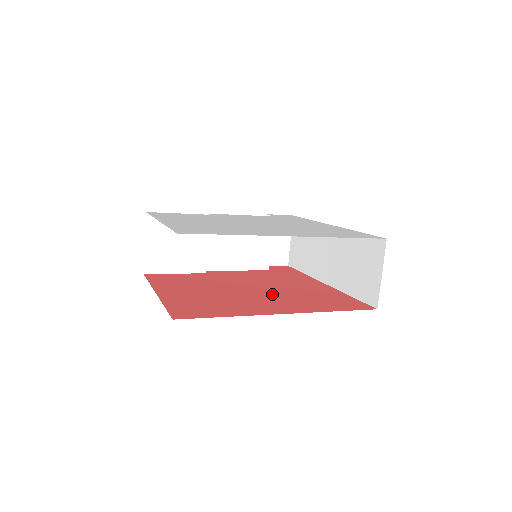
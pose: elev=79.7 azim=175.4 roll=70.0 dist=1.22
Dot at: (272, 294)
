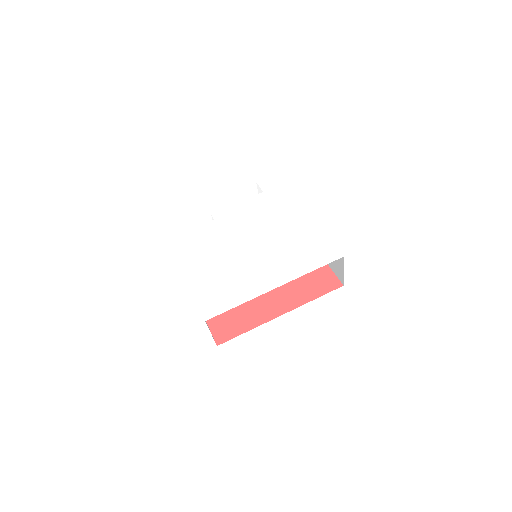
Dot at: occluded
